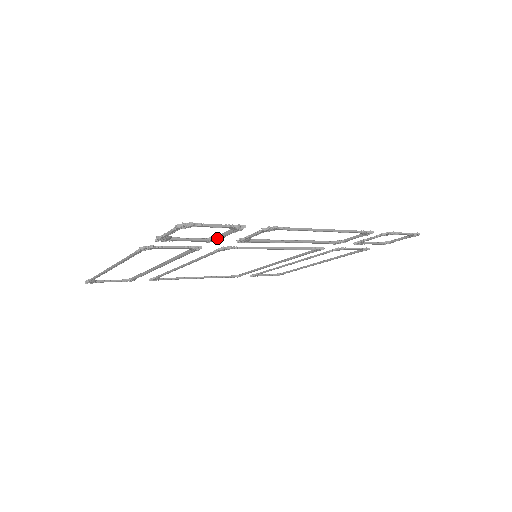
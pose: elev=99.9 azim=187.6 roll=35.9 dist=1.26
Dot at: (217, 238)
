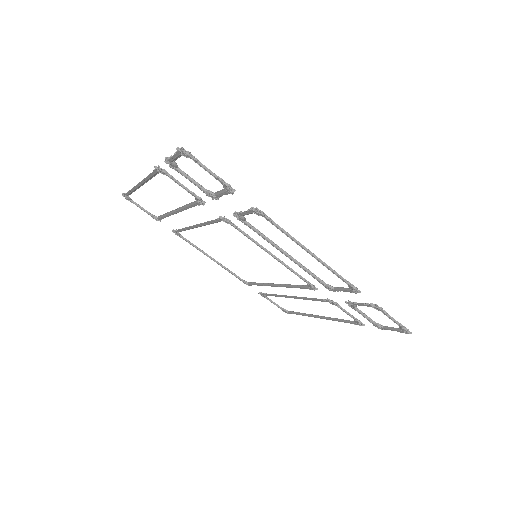
Dot at: (215, 195)
